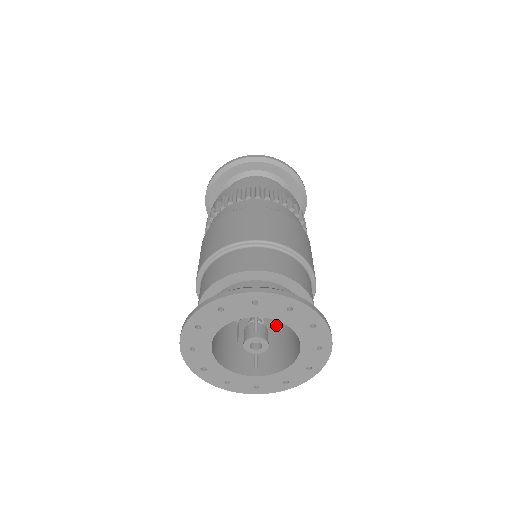
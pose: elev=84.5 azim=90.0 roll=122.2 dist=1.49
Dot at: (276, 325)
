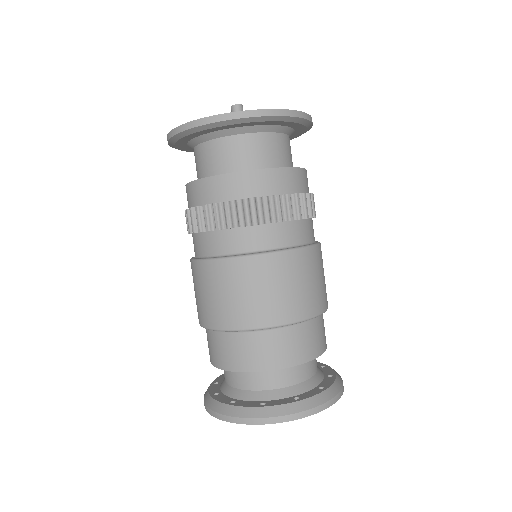
Dot at: occluded
